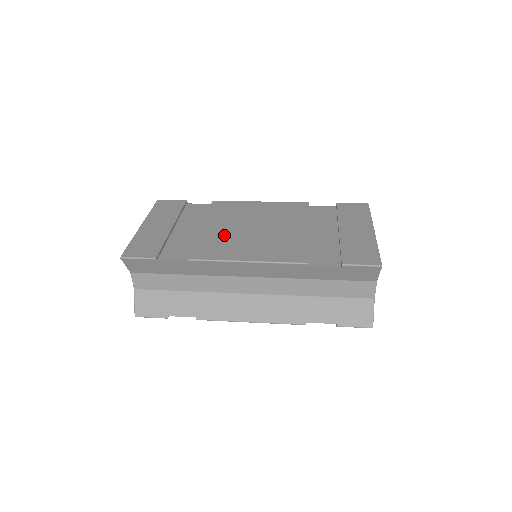
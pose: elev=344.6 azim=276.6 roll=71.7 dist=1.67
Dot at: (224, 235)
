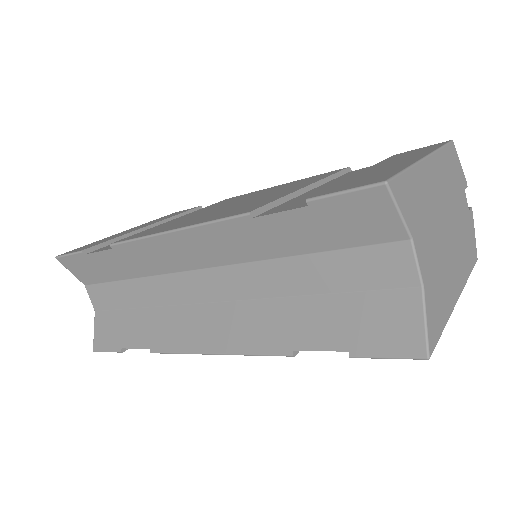
Dot at: (187, 217)
